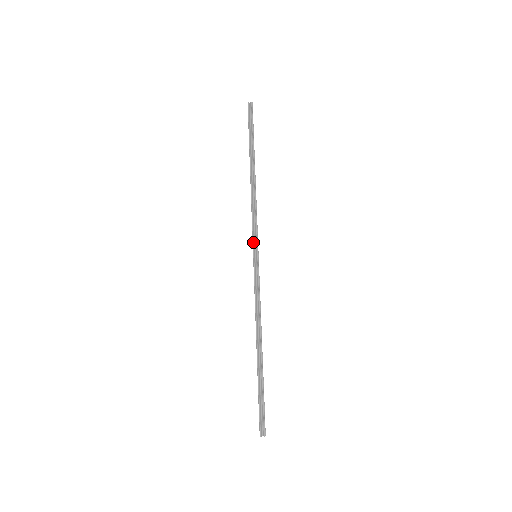
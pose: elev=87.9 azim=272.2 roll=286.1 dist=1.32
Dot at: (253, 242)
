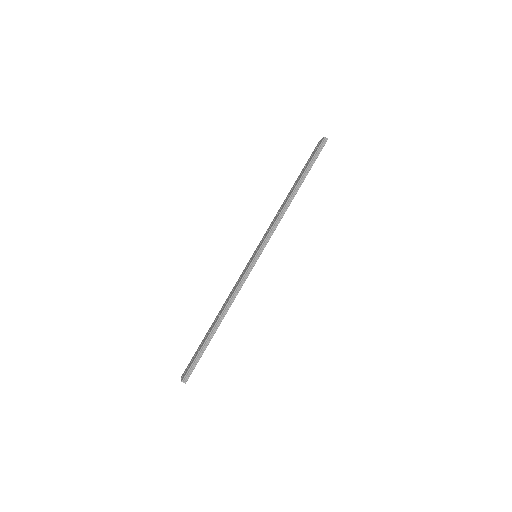
Dot at: (261, 246)
